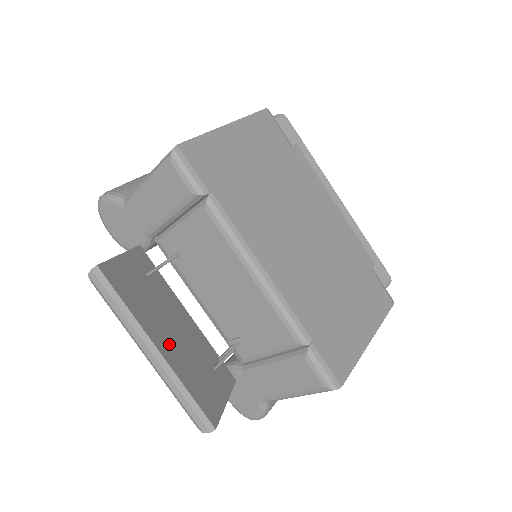
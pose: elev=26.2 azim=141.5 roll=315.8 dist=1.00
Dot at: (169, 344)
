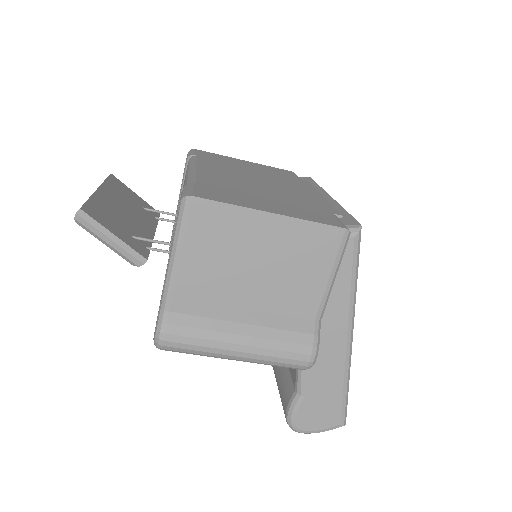
Dot at: (111, 200)
